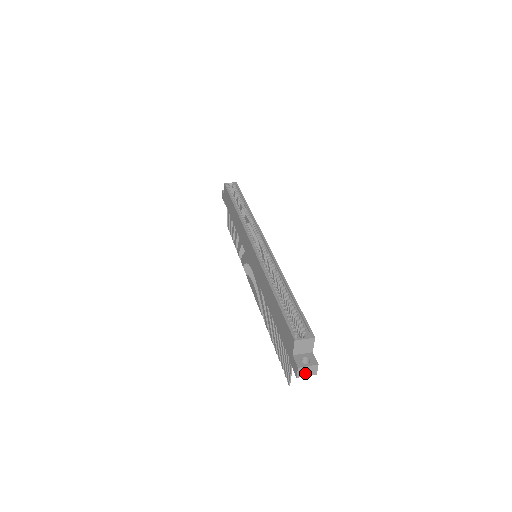
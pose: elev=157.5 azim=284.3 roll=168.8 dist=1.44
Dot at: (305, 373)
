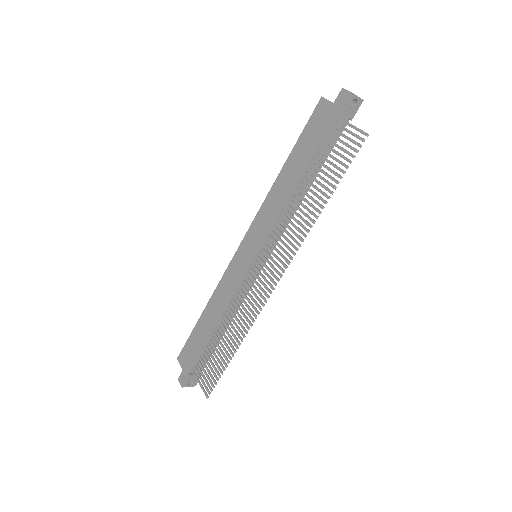
Dot at: (353, 94)
